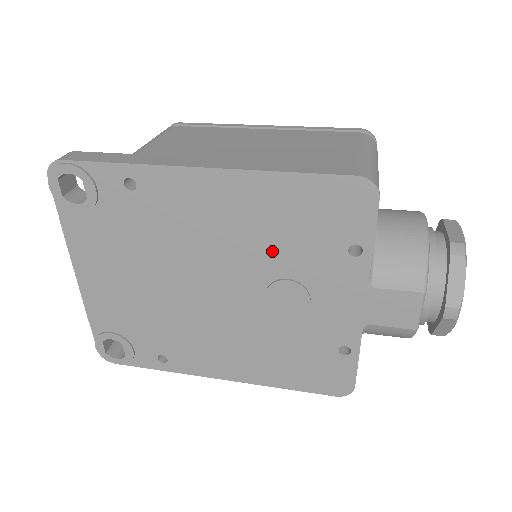
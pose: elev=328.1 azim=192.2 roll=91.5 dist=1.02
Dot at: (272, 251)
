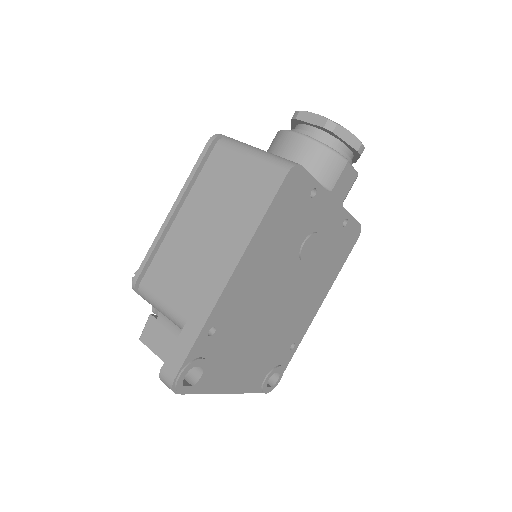
Dot at: (288, 247)
